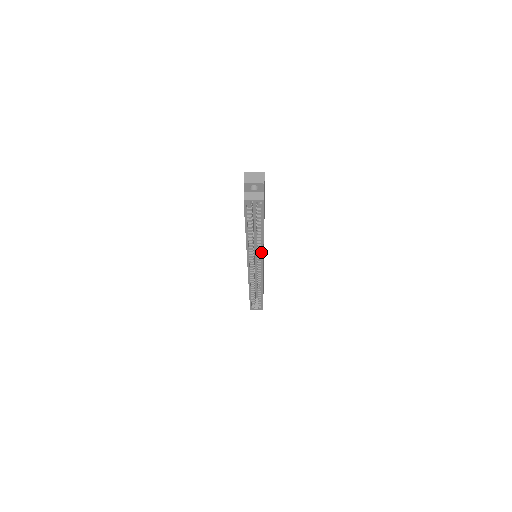
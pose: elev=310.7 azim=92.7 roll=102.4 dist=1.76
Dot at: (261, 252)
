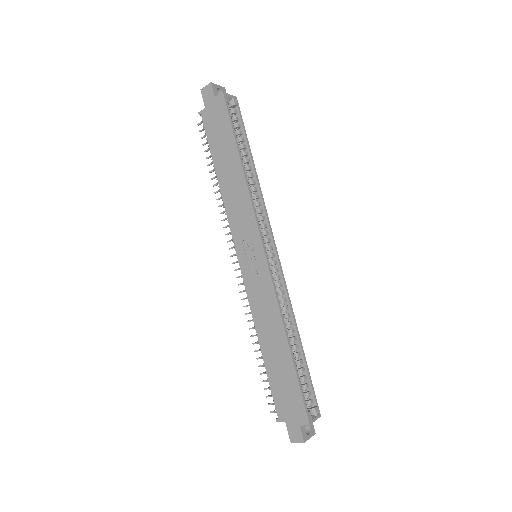
Dot at: (263, 207)
